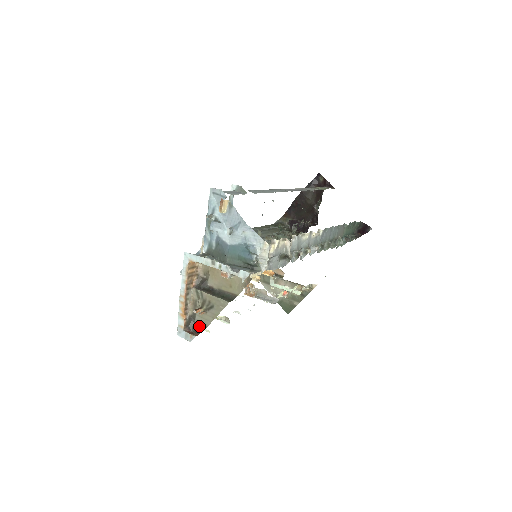
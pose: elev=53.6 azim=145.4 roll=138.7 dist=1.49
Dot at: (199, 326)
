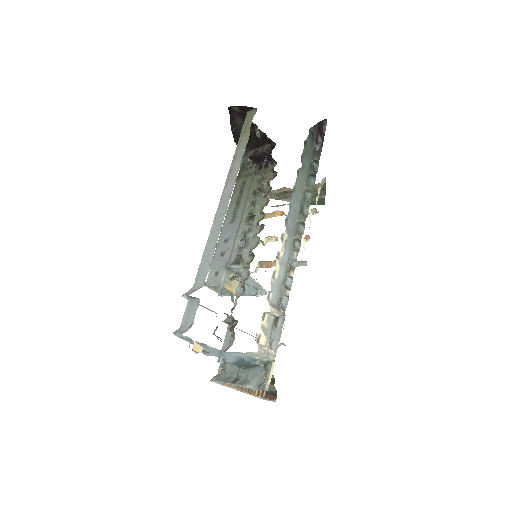
Dot at: (271, 391)
